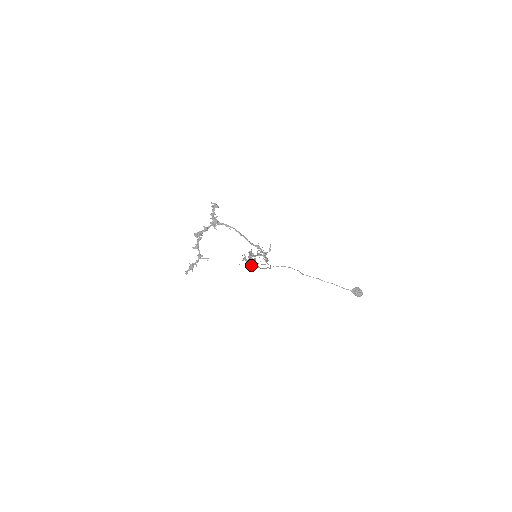
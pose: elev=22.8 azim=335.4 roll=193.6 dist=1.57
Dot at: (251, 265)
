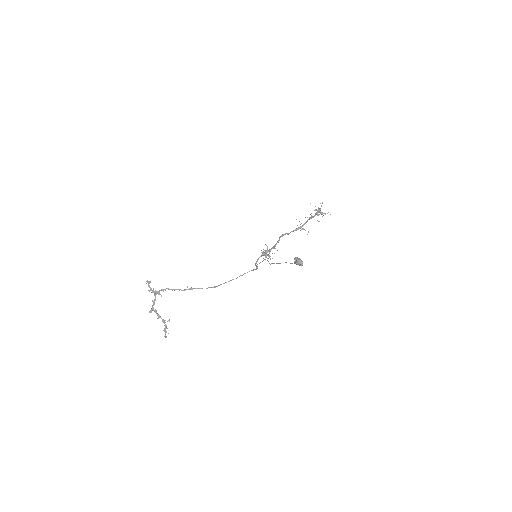
Dot at: occluded
